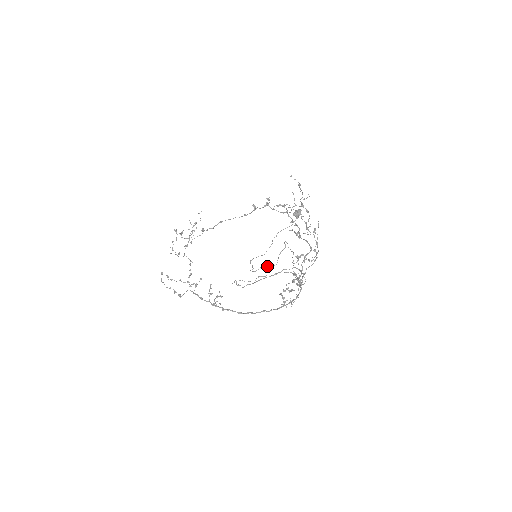
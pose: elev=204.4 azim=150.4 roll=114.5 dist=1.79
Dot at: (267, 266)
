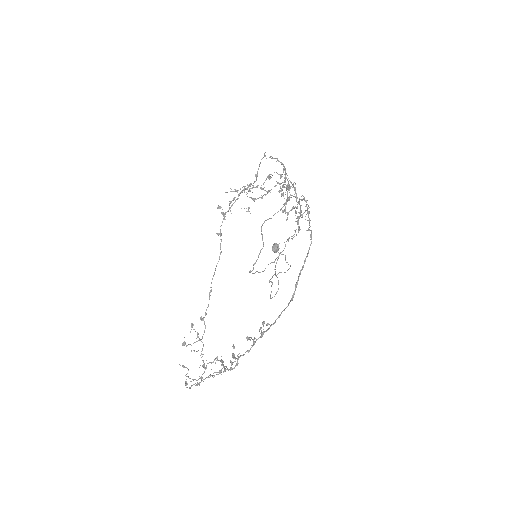
Dot at: occluded
